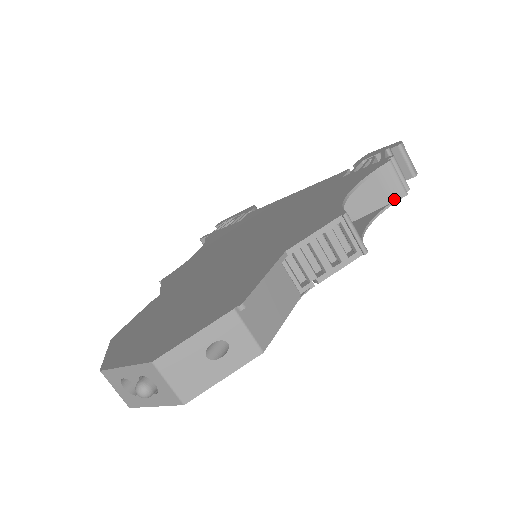
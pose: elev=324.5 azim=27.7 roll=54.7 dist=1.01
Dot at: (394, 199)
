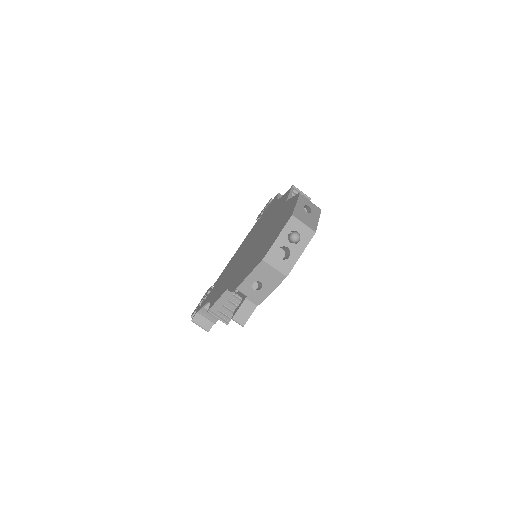
Dot at: occluded
